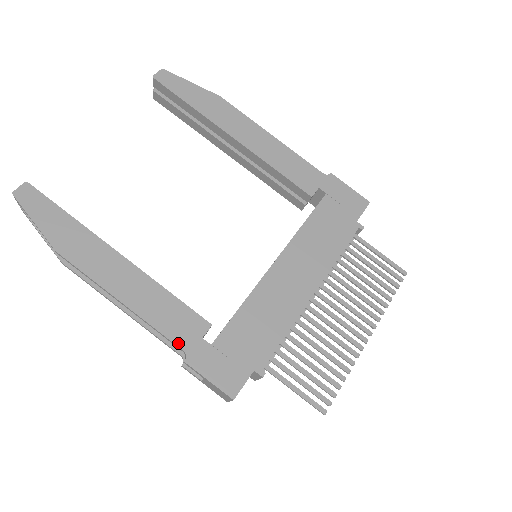
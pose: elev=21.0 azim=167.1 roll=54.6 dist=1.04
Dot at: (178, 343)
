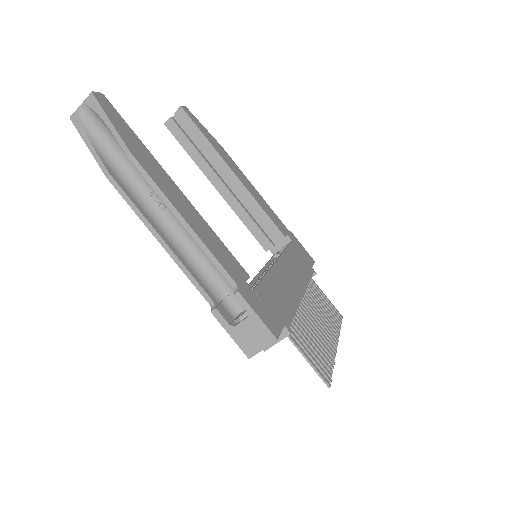
Dot at: (231, 275)
